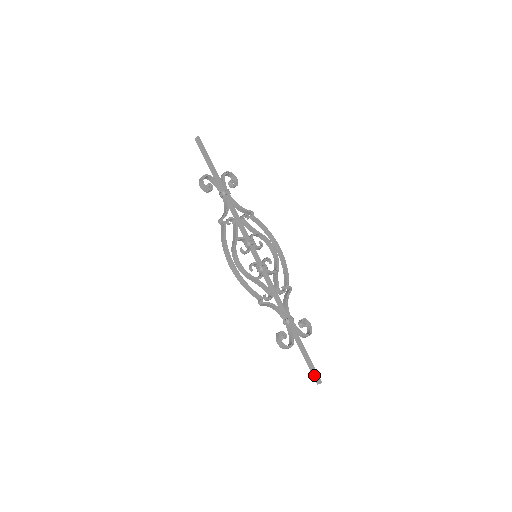
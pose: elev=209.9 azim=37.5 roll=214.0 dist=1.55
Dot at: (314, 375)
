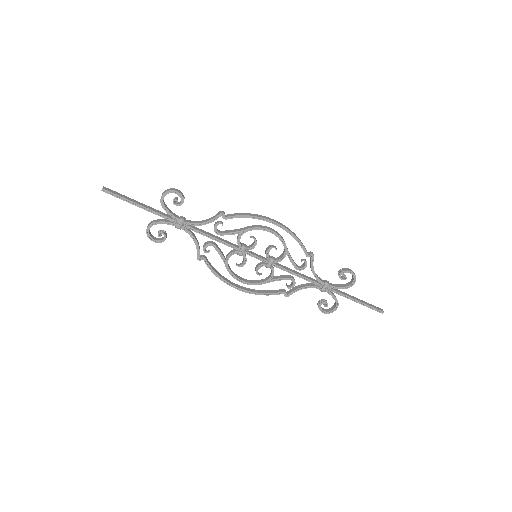
Dot at: (373, 309)
